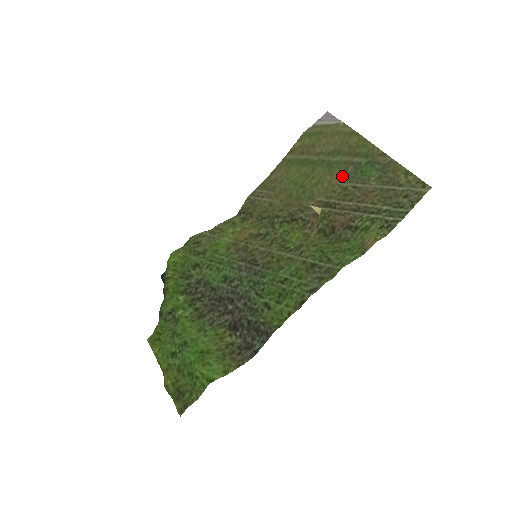
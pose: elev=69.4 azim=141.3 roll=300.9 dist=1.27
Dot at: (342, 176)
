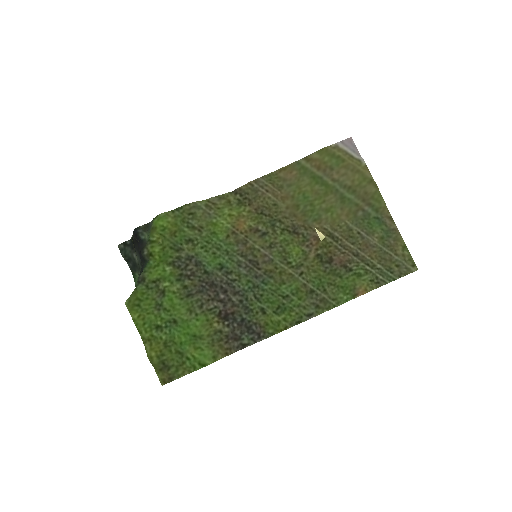
Dot at: (351, 217)
